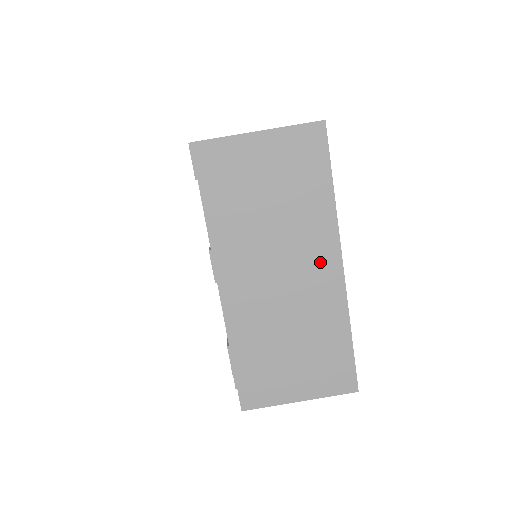
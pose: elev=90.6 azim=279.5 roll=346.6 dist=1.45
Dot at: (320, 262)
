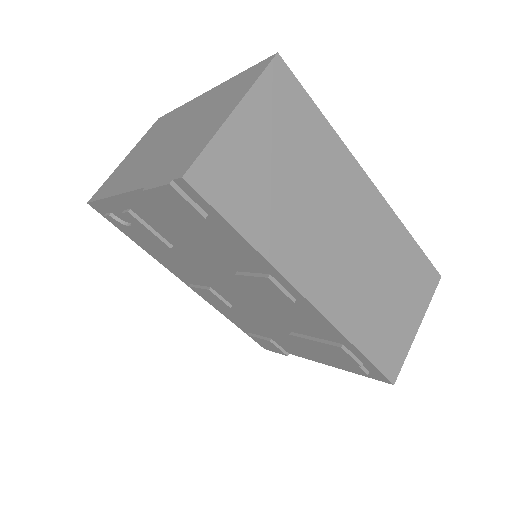
Dot at: (359, 197)
